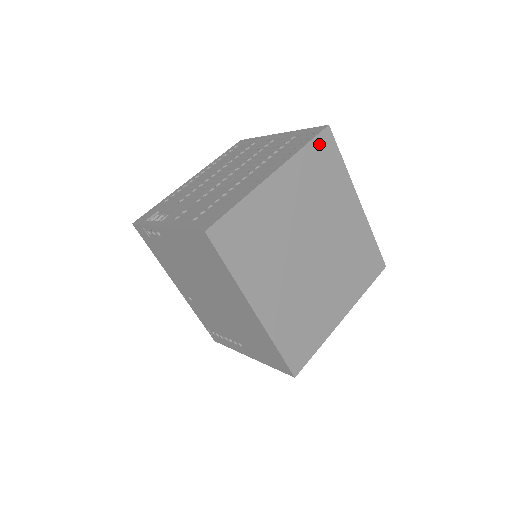
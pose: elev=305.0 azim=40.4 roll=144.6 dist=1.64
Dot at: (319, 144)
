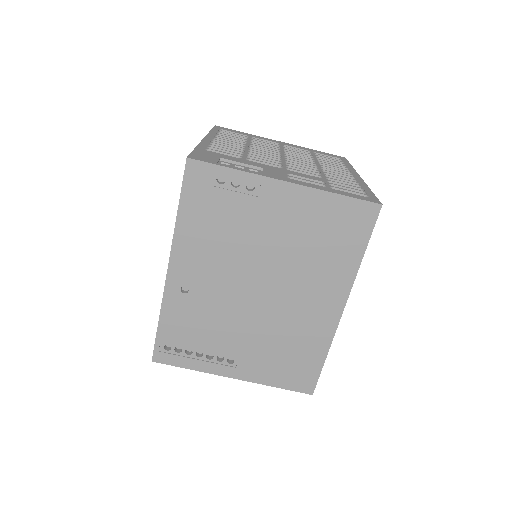
Dot at: occluded
